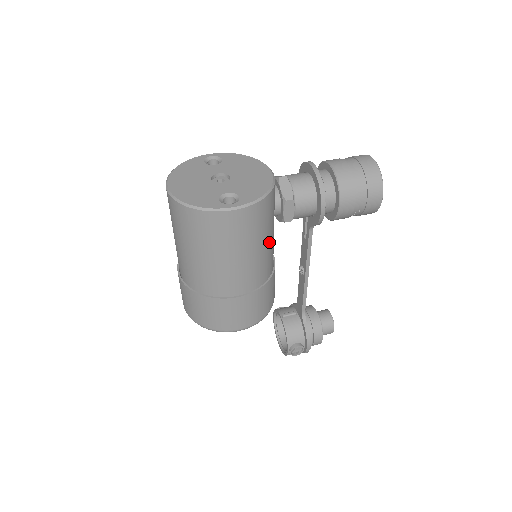
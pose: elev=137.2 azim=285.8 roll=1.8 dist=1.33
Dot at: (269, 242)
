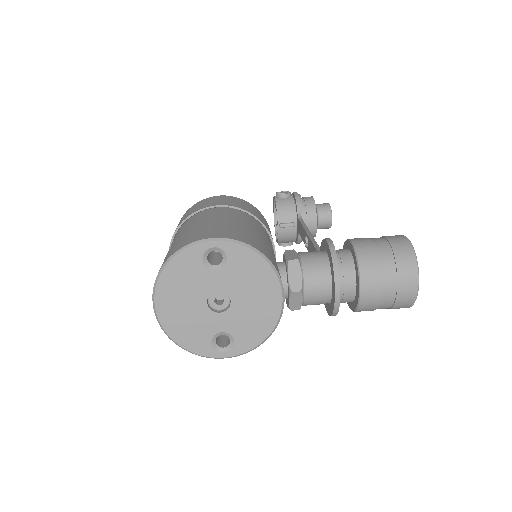
Dot at: occluded
